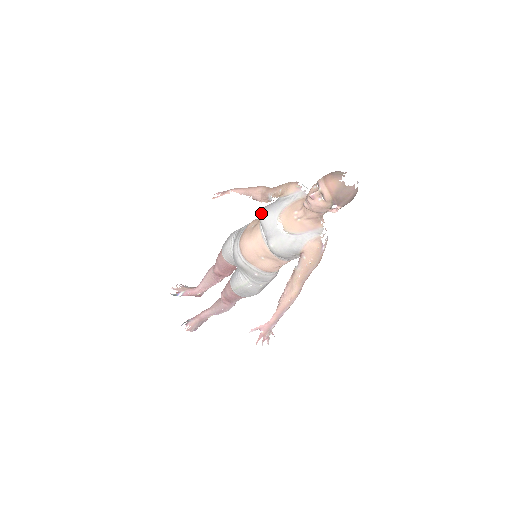
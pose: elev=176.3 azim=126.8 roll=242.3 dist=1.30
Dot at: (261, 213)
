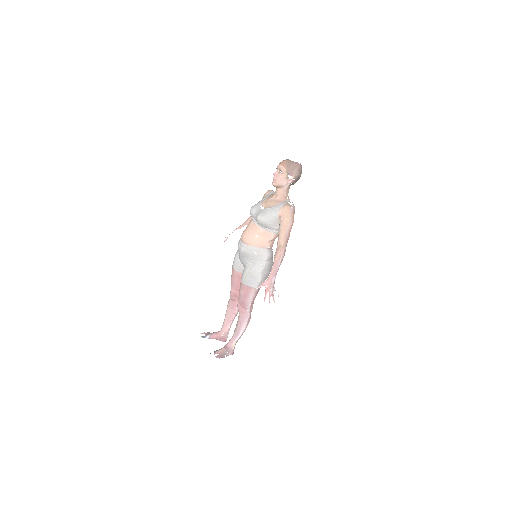
Dot at: (250, 209)
